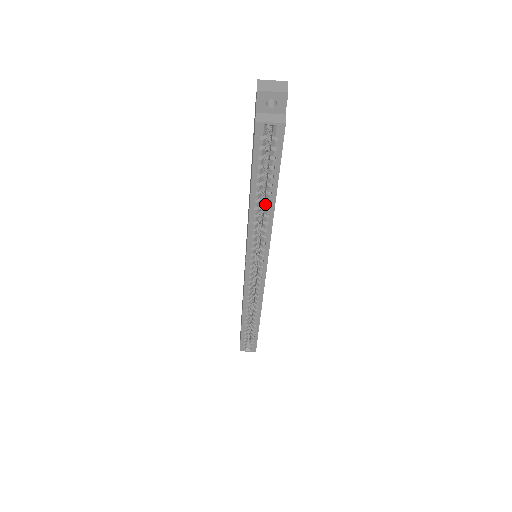
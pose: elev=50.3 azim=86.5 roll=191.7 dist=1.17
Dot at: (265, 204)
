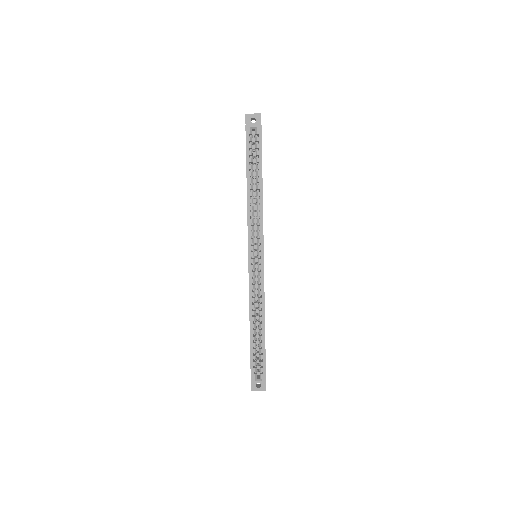
Dot at: (256, 188)
